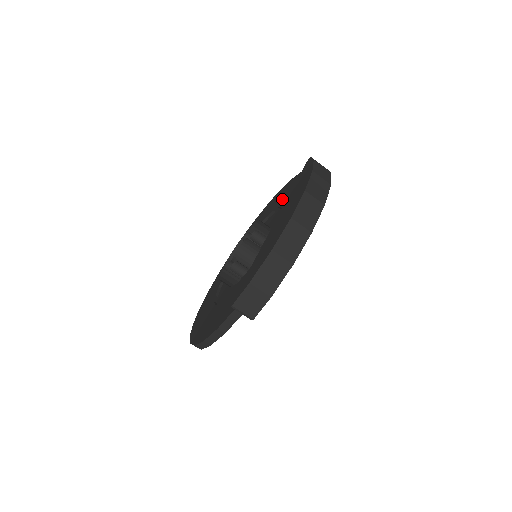
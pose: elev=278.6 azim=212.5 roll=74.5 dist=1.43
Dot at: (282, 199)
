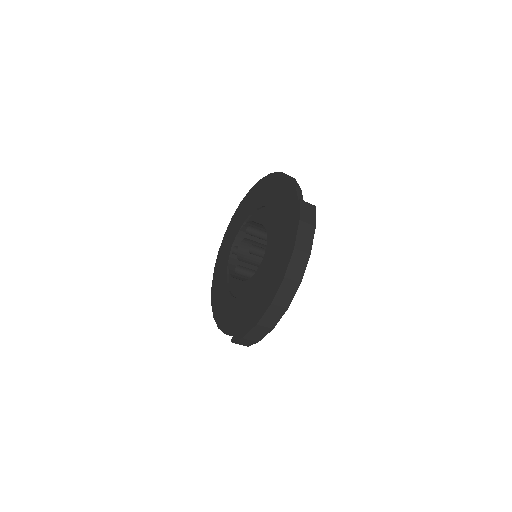
Dot at: (278, 208)
